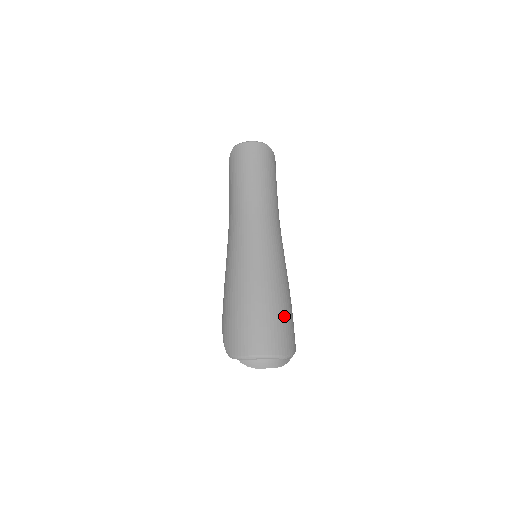
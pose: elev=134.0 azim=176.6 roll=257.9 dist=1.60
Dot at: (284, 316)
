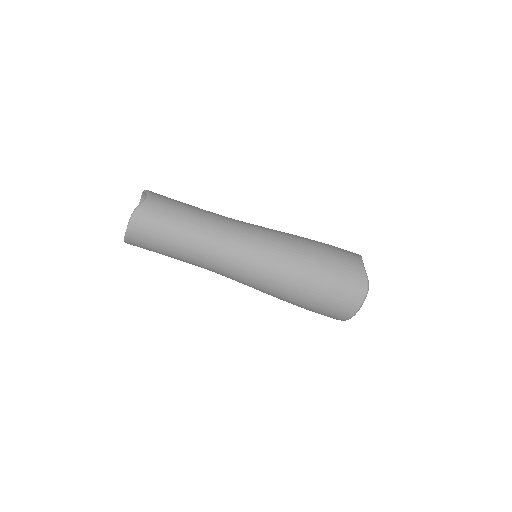
Dot at: (333, 276)
